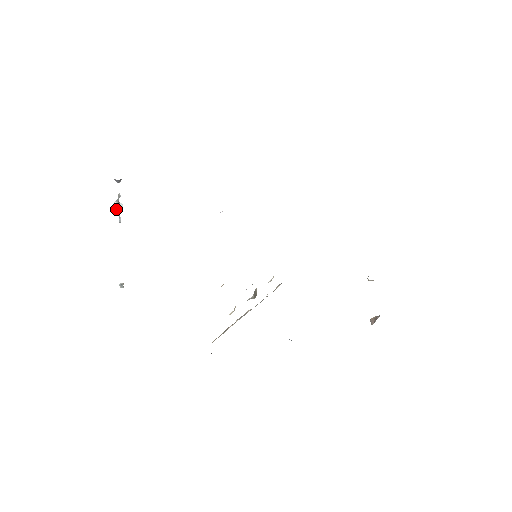
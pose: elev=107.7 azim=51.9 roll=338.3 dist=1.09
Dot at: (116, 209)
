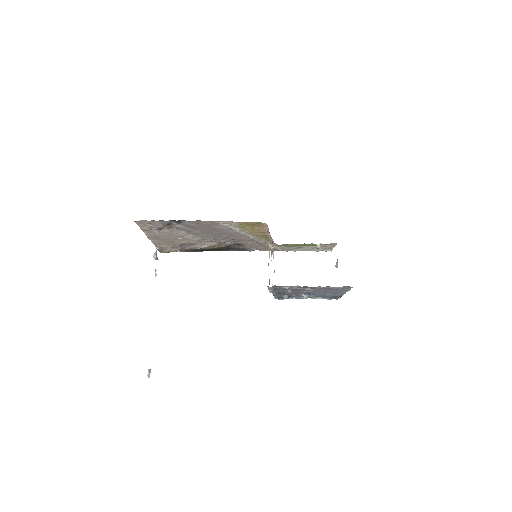
Dot at: (156, 258)
